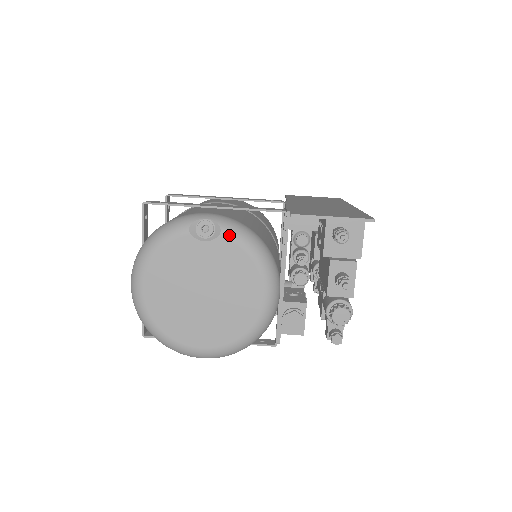
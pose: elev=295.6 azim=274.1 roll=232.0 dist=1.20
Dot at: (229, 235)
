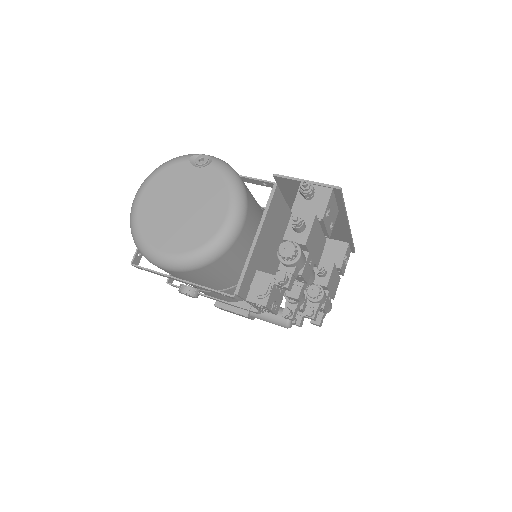
Dot at: (216, 166)
